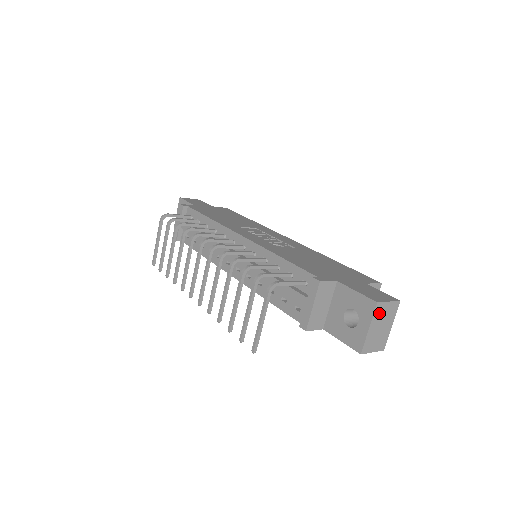
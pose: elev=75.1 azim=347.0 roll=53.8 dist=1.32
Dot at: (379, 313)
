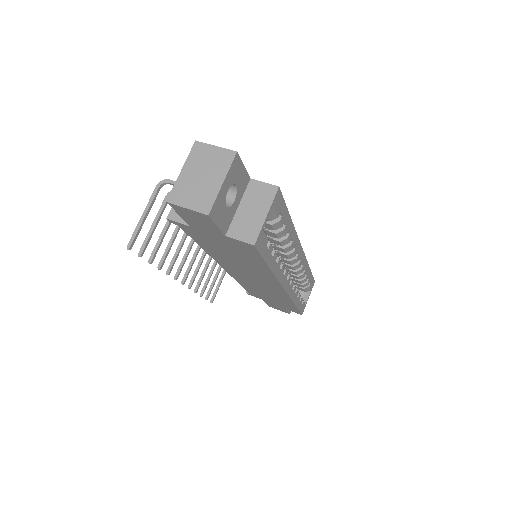
Dot at: (199, 156)
